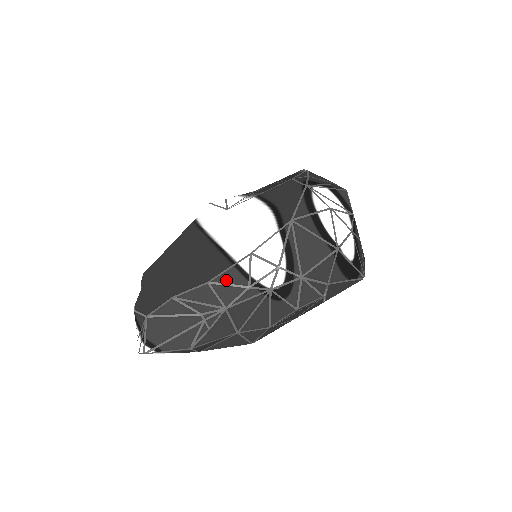
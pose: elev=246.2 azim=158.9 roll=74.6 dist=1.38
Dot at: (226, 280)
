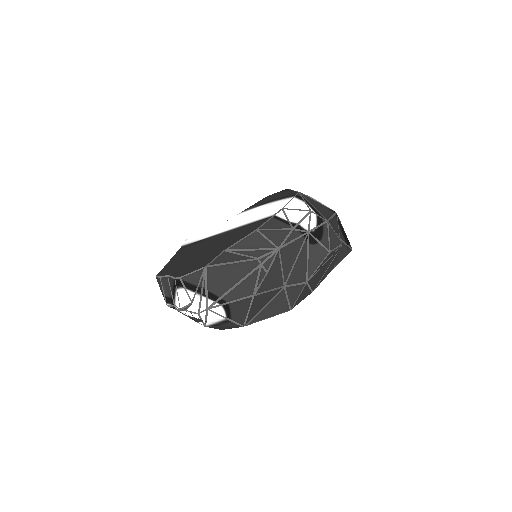
Dot at: (271, 226)
